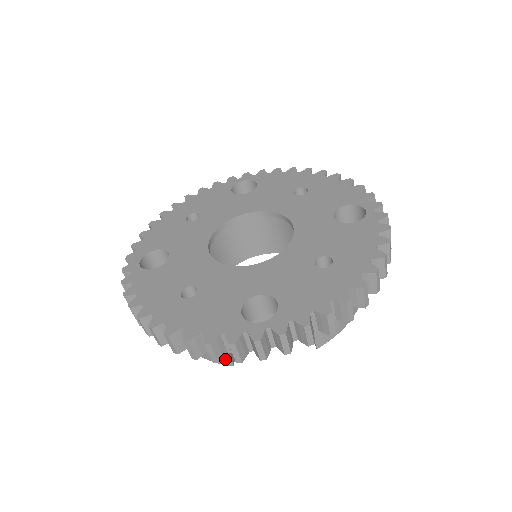
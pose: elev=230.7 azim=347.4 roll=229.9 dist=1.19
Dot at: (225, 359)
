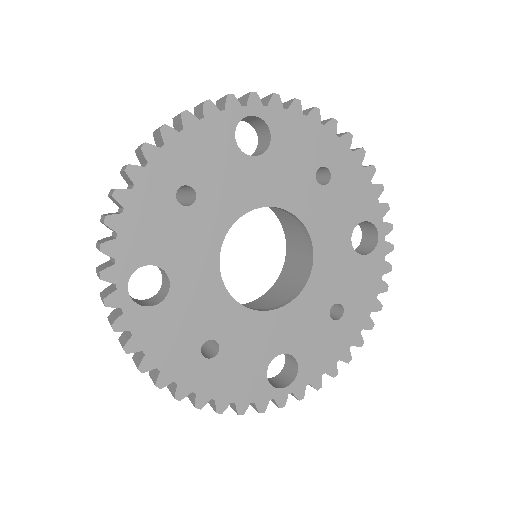
Dot at: occluded
